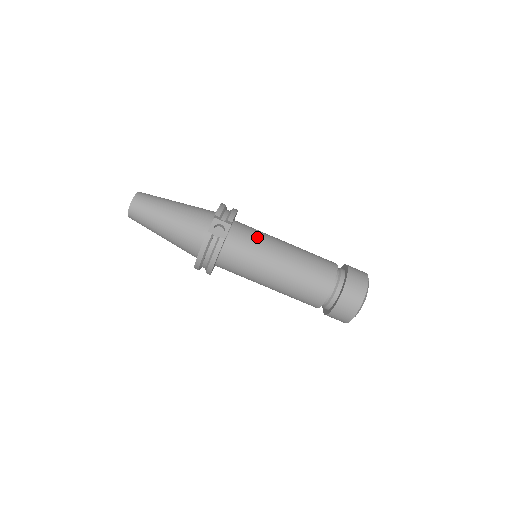
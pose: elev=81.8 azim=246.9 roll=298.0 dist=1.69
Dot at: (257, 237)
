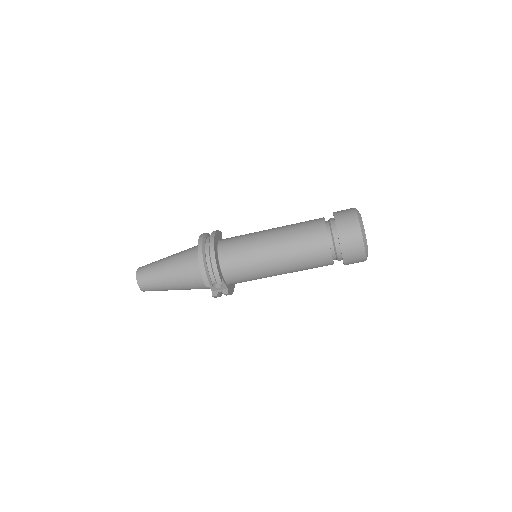
Dot at: (248, 269)
